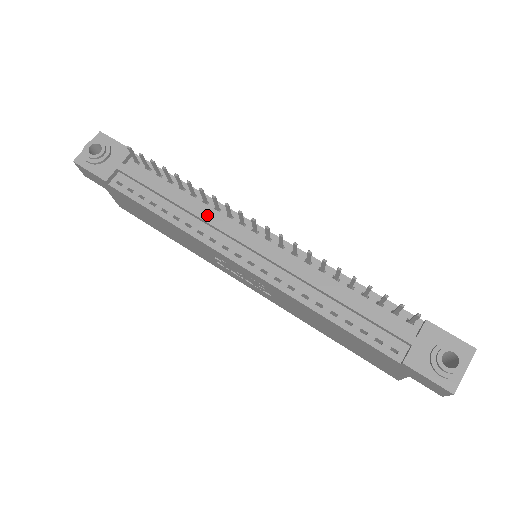
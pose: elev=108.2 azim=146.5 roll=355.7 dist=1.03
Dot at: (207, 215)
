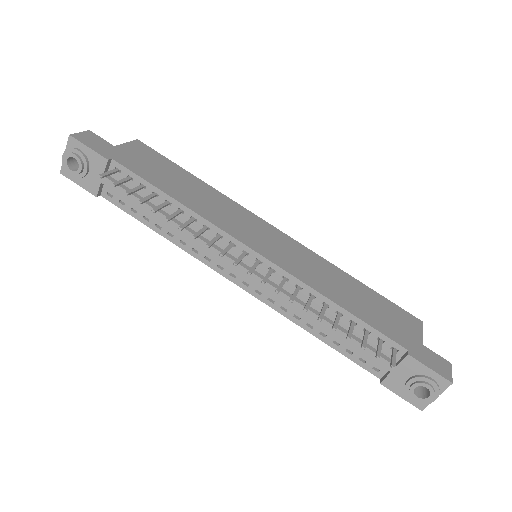
Dot at: (196, 238)
